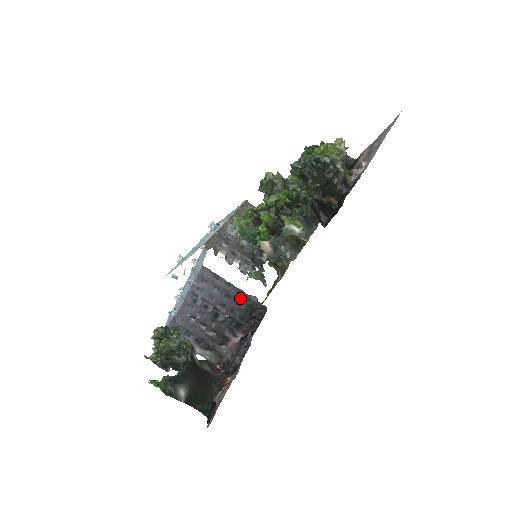
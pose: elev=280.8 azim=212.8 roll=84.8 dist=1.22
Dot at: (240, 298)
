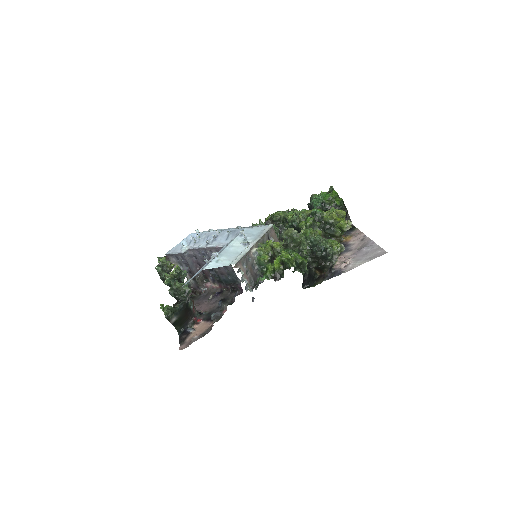
Dot at: (232, 274)
